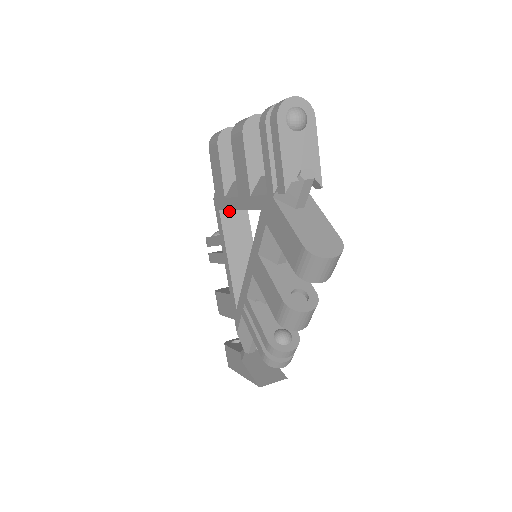
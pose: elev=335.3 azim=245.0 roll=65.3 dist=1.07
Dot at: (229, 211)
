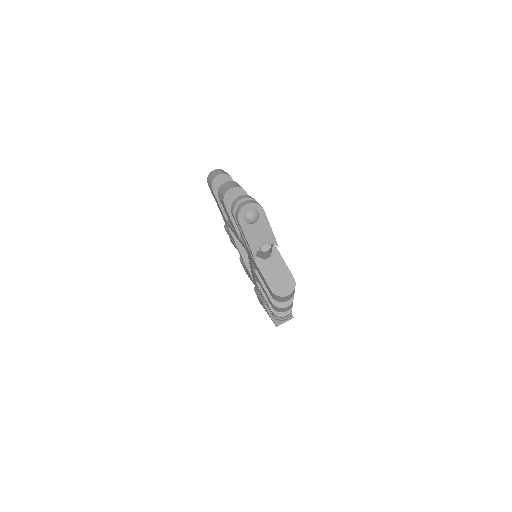
Dot at: occluded
